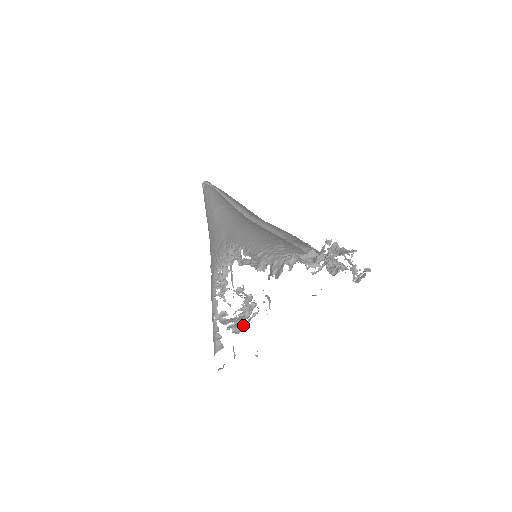
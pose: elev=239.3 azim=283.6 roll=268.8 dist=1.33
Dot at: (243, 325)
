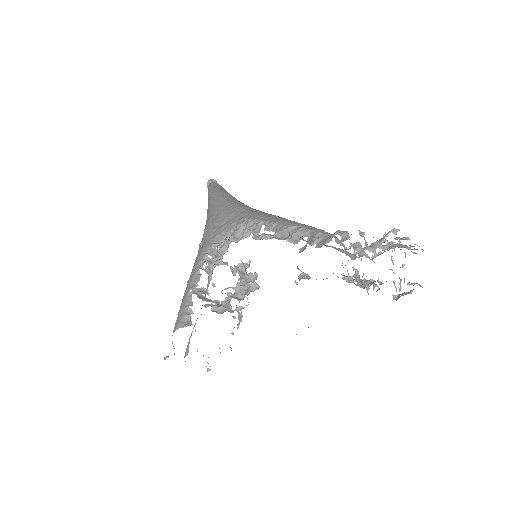
Dot at: (230, 306)
